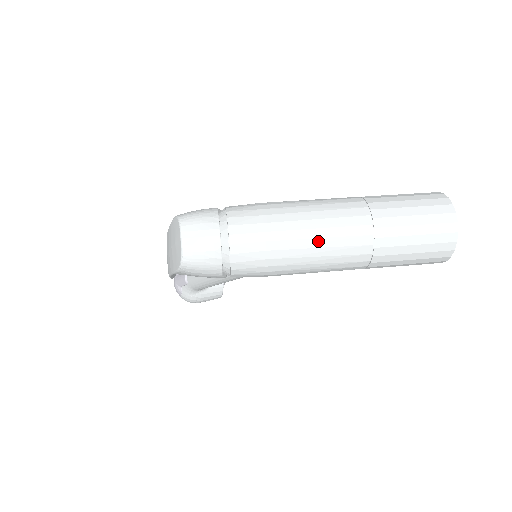
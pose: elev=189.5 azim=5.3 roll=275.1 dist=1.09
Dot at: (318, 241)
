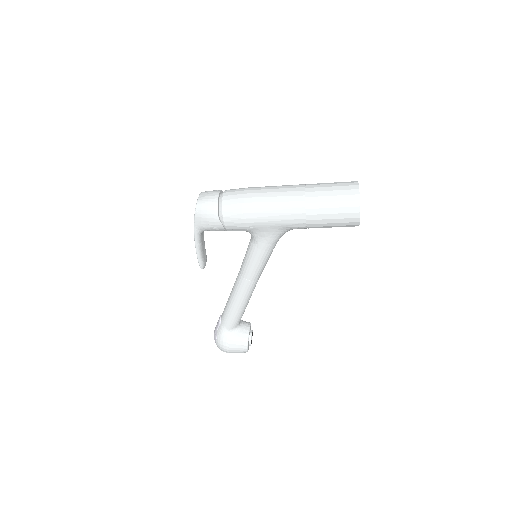
Dot at: (272, 194)
